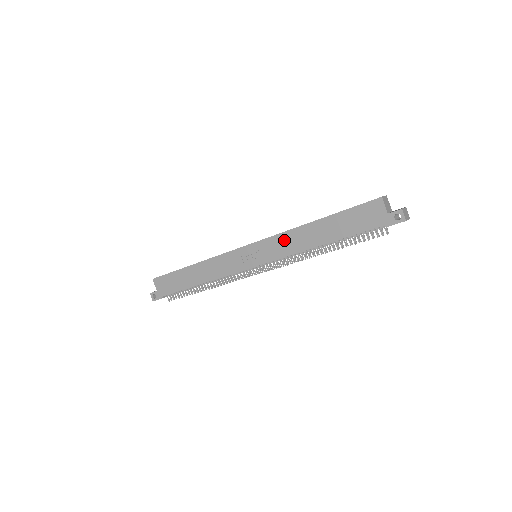
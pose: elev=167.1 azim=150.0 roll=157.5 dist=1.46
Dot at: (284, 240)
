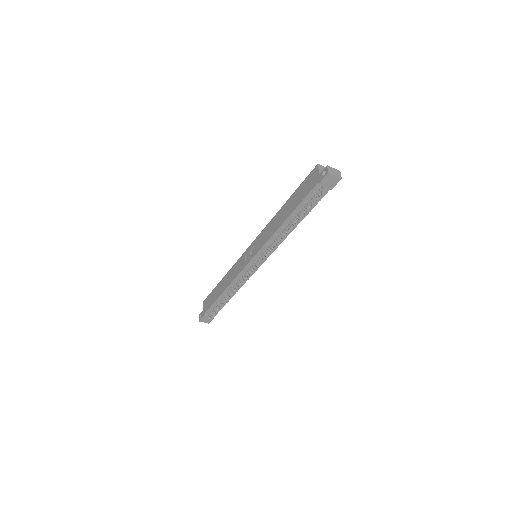
Dot at: (267, 230)
